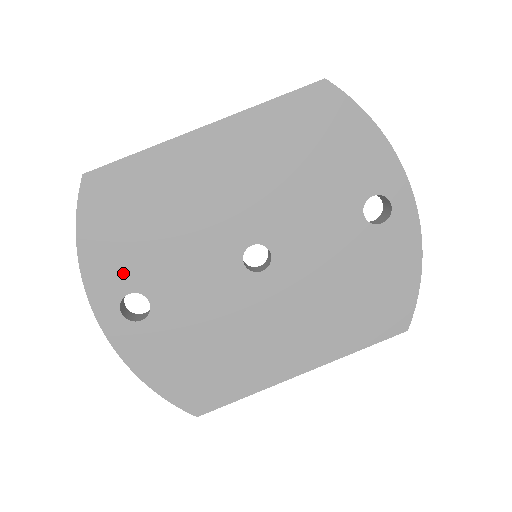
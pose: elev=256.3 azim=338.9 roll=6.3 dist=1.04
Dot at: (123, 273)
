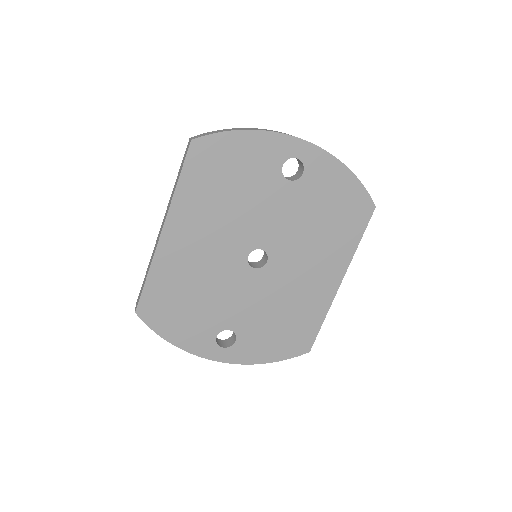
Dot at: (203, 332)
